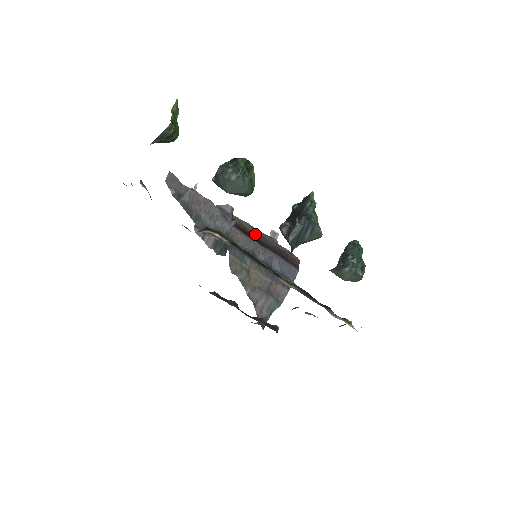
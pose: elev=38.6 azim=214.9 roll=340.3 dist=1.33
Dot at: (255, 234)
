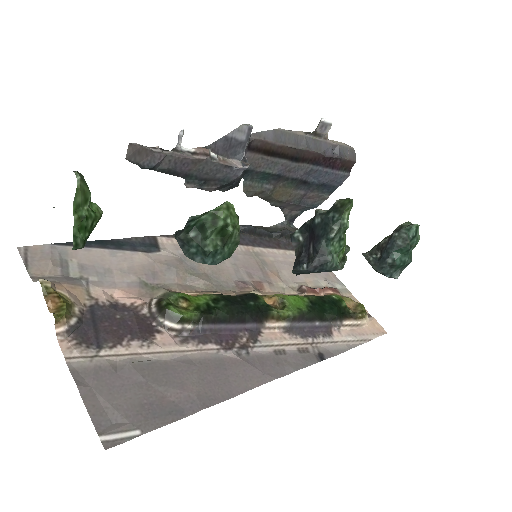
Dot at: (286, 149)
